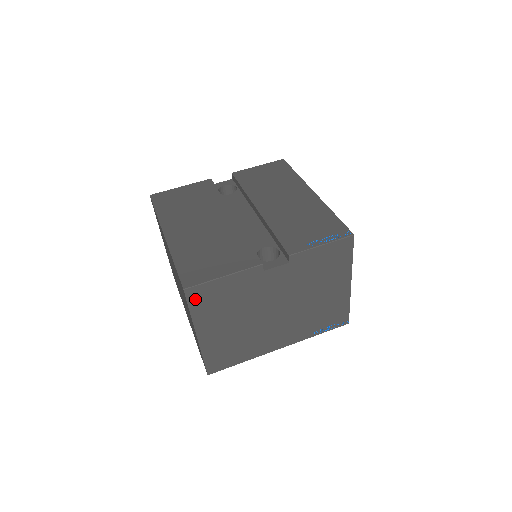
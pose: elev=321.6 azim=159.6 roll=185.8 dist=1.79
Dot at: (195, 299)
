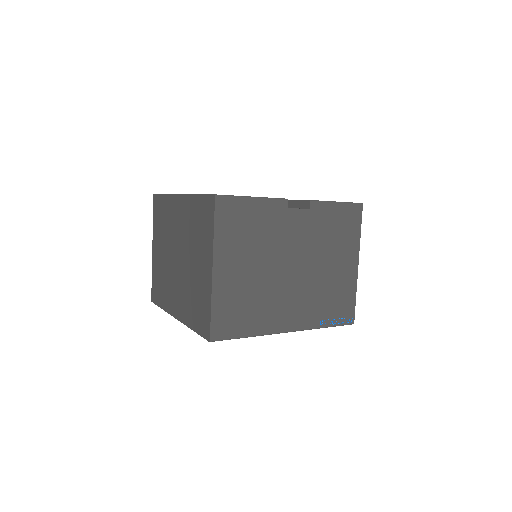
Dot at: (222, 213)
